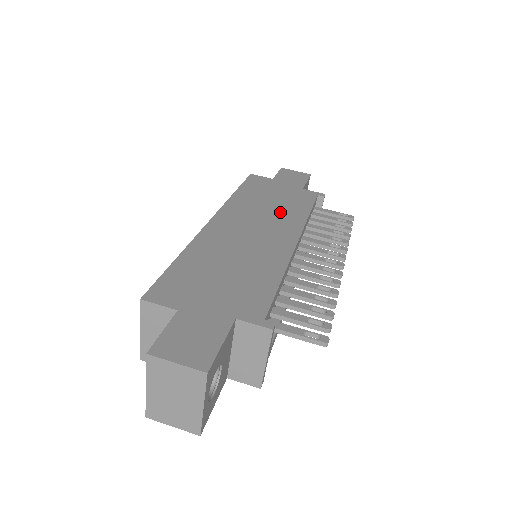
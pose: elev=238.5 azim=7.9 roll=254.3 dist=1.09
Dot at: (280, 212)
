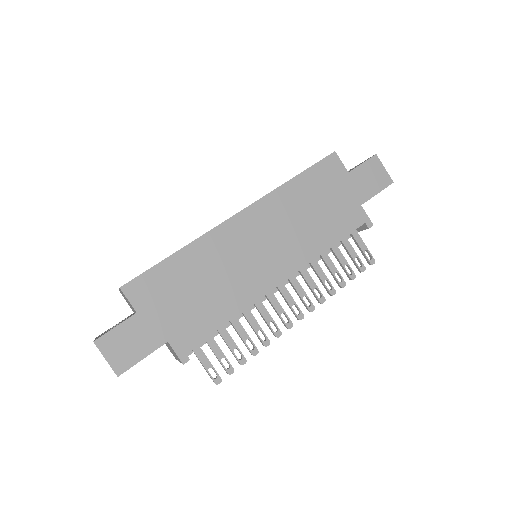
Dot at: (305, 233)
